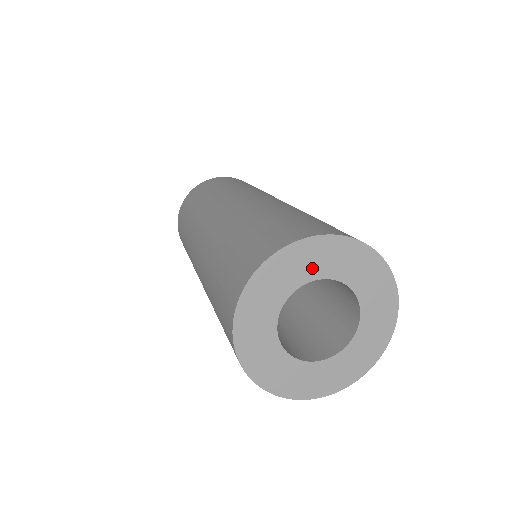
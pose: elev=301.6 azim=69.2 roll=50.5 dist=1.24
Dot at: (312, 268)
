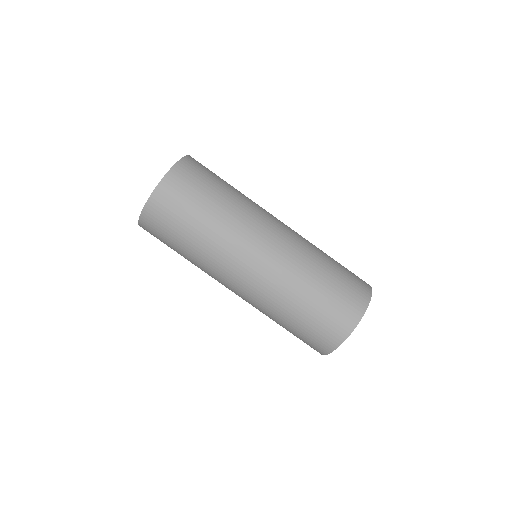
Dot at: occluded
